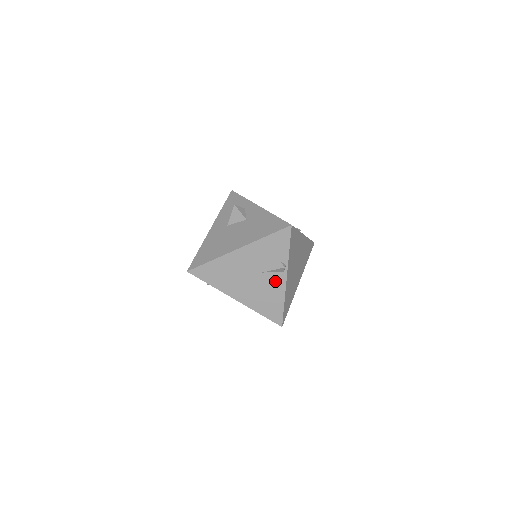
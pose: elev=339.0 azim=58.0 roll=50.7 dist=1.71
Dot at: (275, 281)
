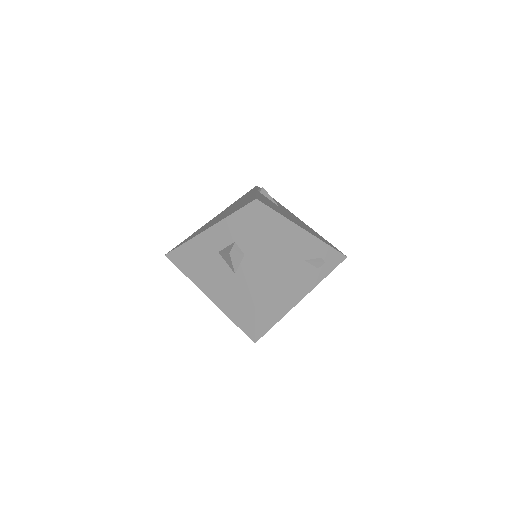
Dot at: occluded
